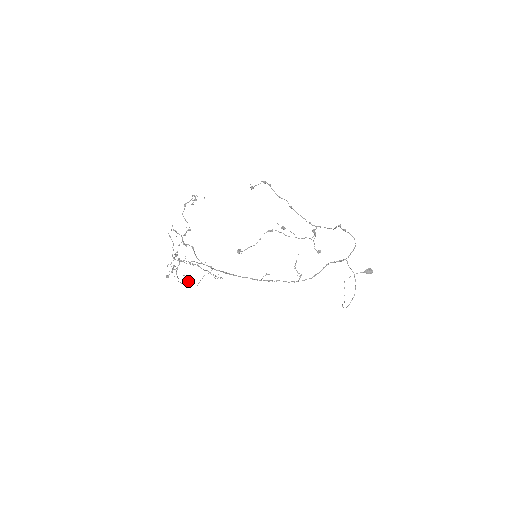
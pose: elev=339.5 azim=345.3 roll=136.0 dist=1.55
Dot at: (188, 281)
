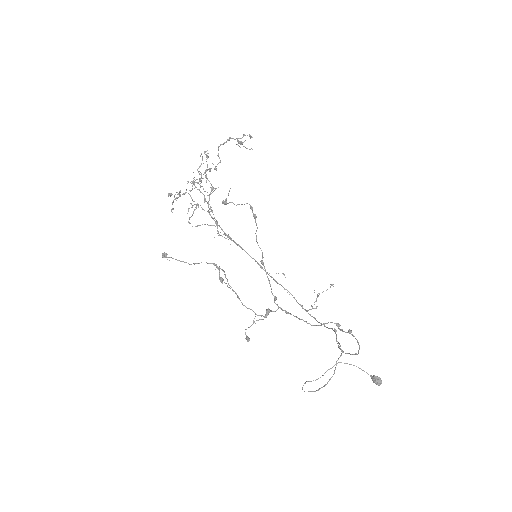
Dot at: (192, 214)
